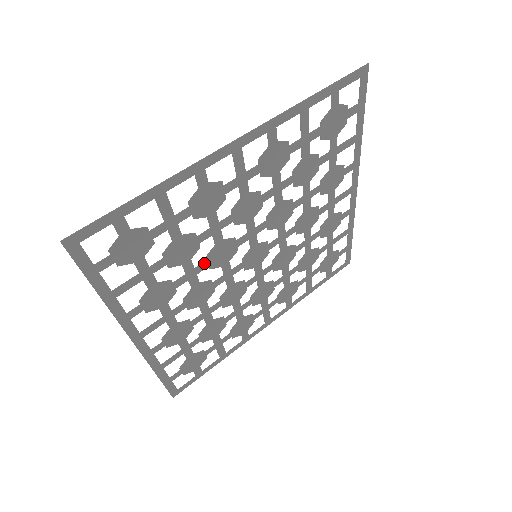
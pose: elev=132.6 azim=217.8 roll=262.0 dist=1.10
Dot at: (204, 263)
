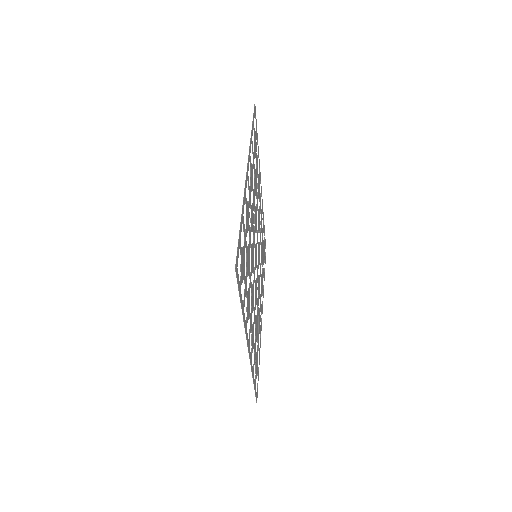
Dot at: (251, 269)
